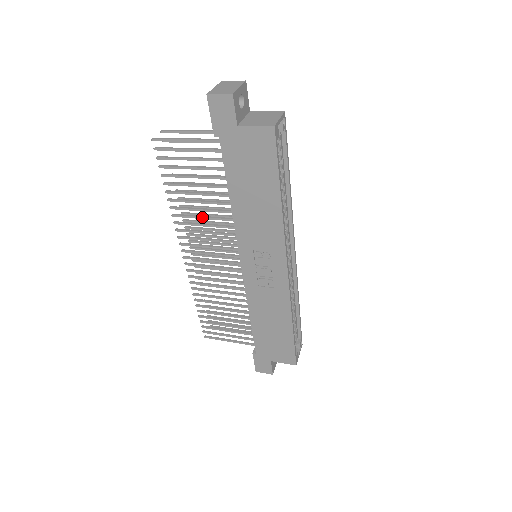
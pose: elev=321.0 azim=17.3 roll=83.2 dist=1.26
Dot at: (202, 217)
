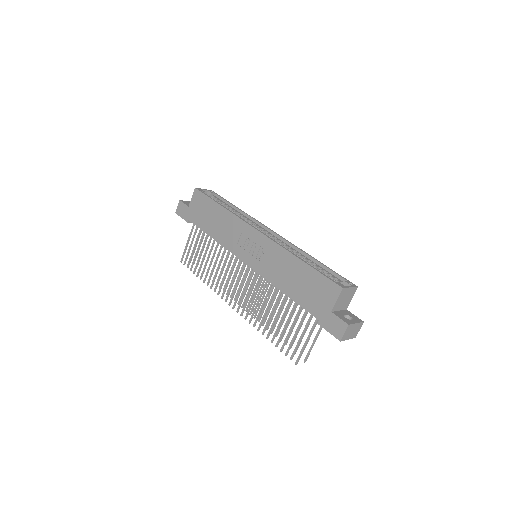
Dot at: (217, 268)
